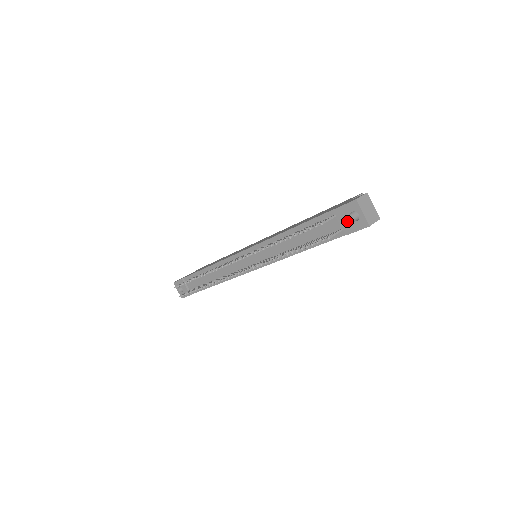
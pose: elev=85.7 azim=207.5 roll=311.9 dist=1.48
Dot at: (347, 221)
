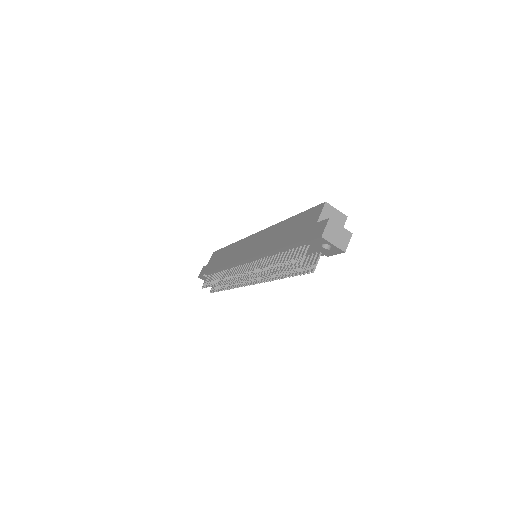
Dot at: (322, 249)
